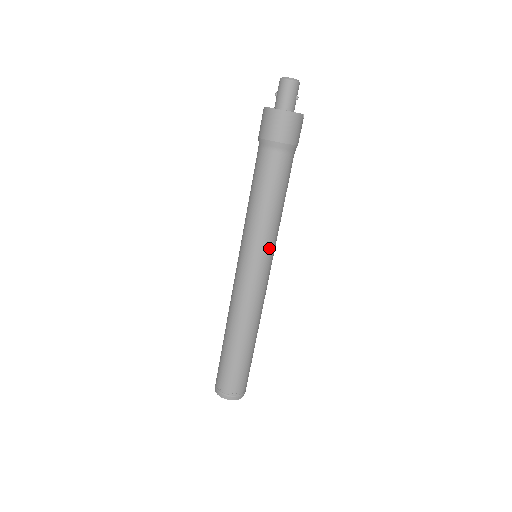
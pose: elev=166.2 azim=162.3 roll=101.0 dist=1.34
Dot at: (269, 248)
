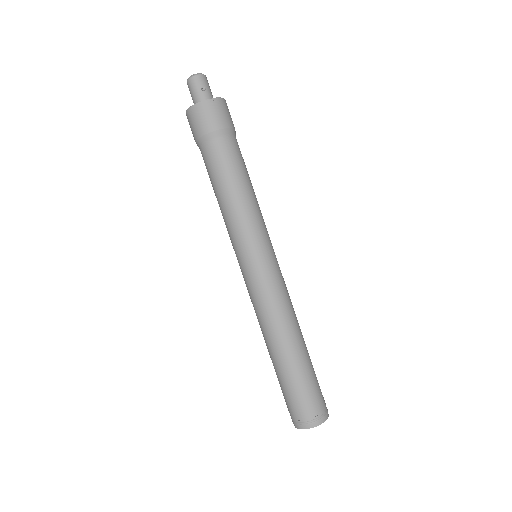
Dot at: (247, 243)
